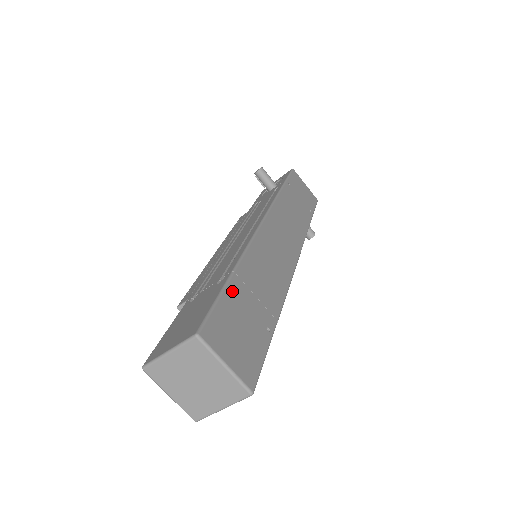
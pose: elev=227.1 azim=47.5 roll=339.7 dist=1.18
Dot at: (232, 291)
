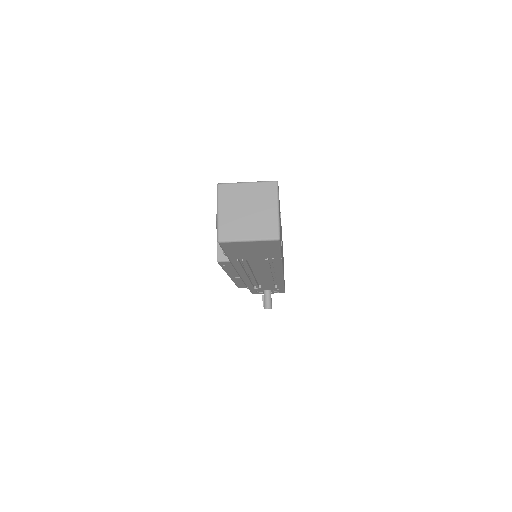
Dot at: occluded
